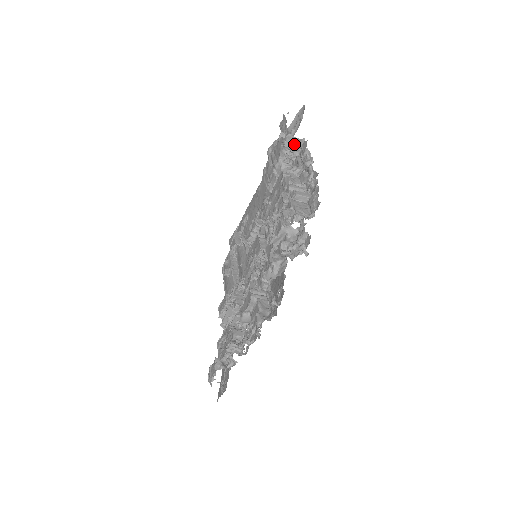
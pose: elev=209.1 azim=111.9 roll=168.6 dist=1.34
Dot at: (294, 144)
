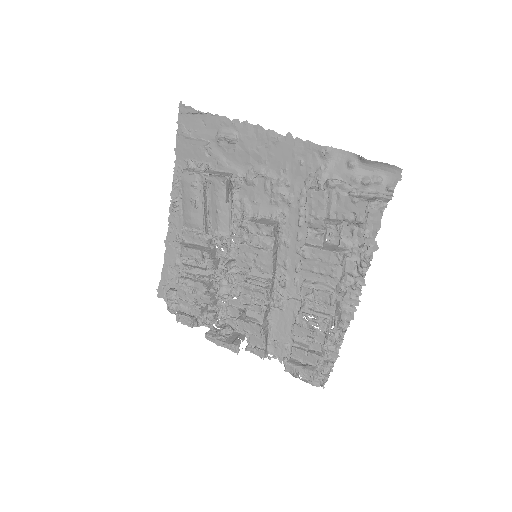
Dot at: occluded
